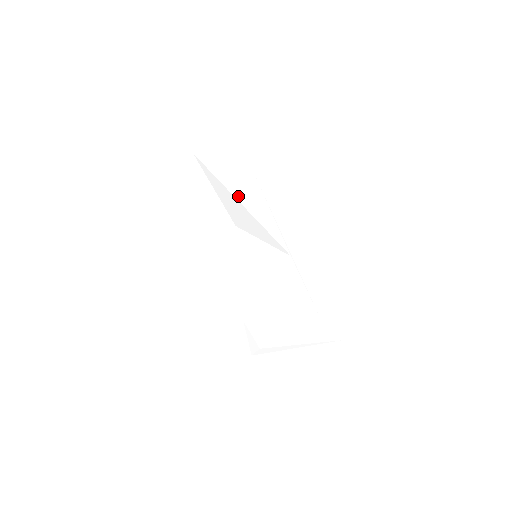
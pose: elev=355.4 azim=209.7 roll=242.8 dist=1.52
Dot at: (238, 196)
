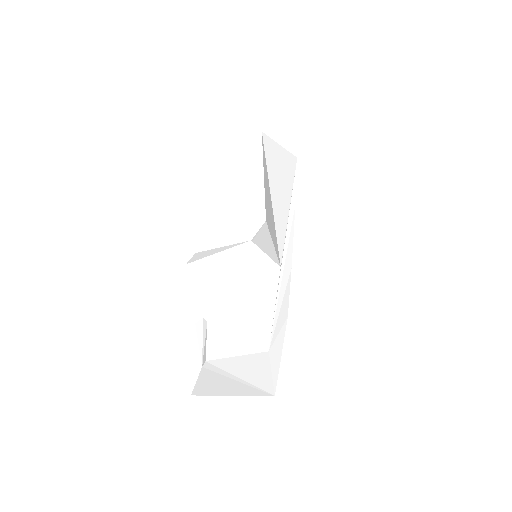
Dot at: (272, 184)
